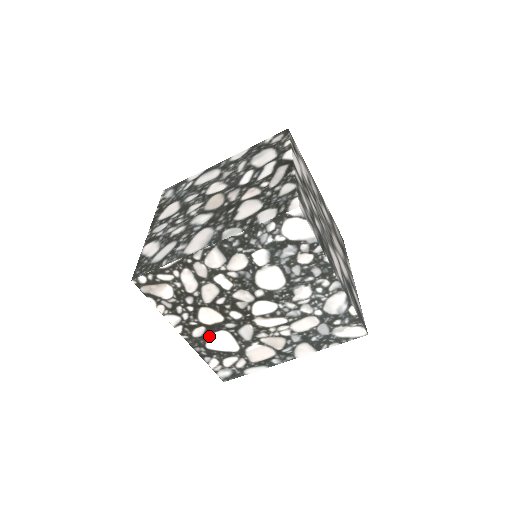
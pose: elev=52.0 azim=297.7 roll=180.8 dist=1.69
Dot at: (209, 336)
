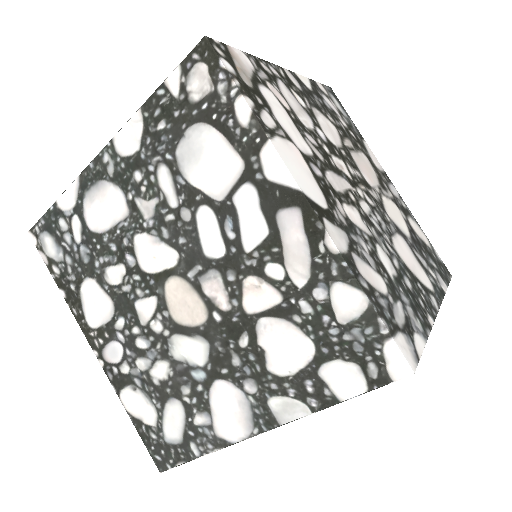
Dot at: occluded
